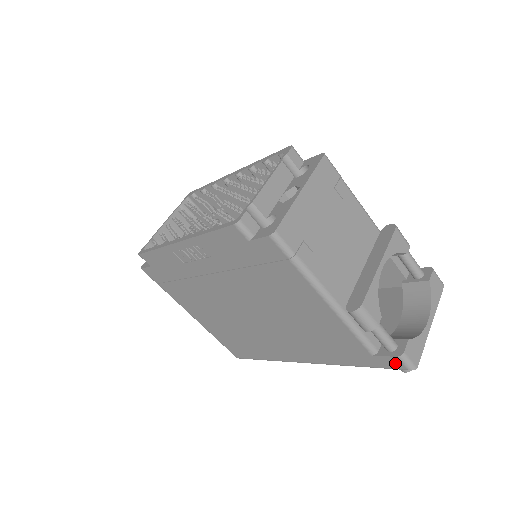
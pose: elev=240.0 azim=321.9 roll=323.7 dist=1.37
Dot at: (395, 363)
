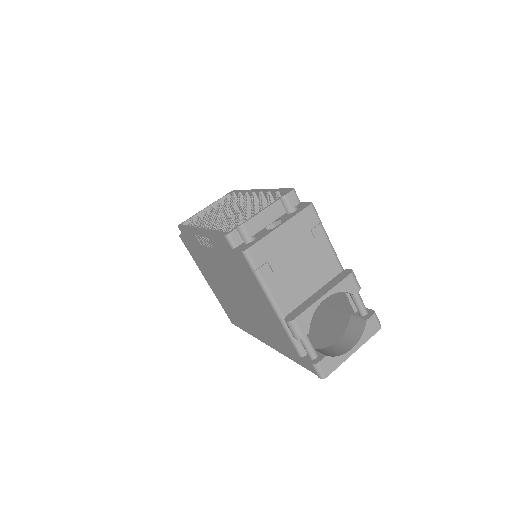
Dot at: (312, 368)
